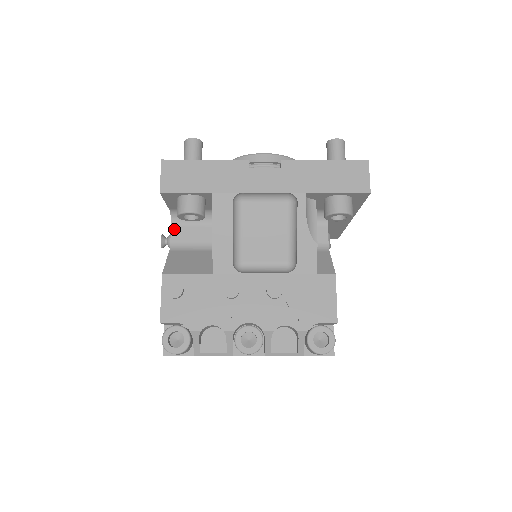
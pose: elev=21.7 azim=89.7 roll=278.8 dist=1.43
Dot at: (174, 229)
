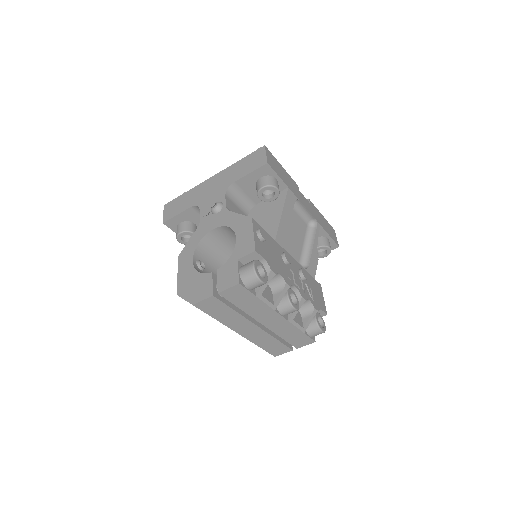
Dot at: (227, 199)
